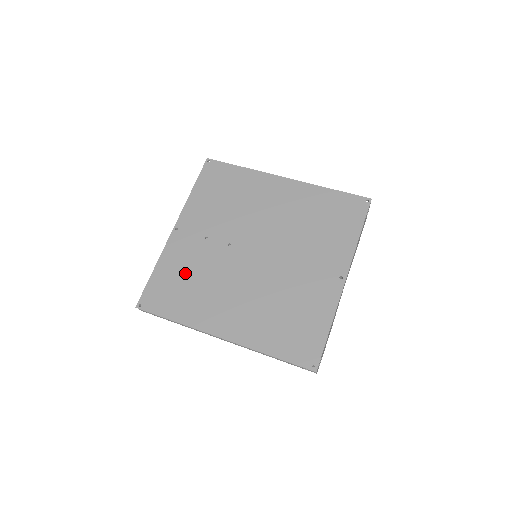
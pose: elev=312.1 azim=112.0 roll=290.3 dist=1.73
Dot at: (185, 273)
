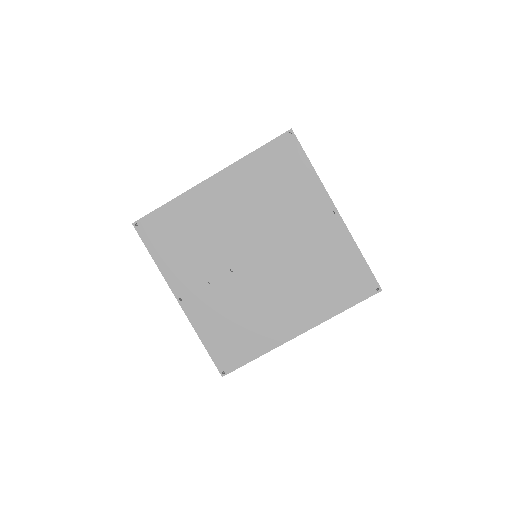
Dot at: (226, 321)
